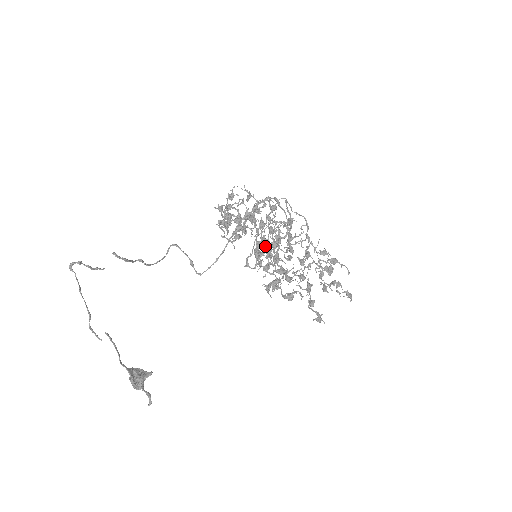
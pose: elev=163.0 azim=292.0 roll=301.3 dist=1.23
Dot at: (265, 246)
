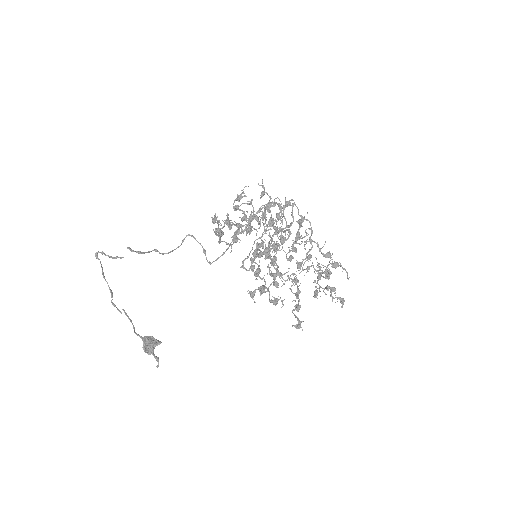
Dot at: (265, 248)
